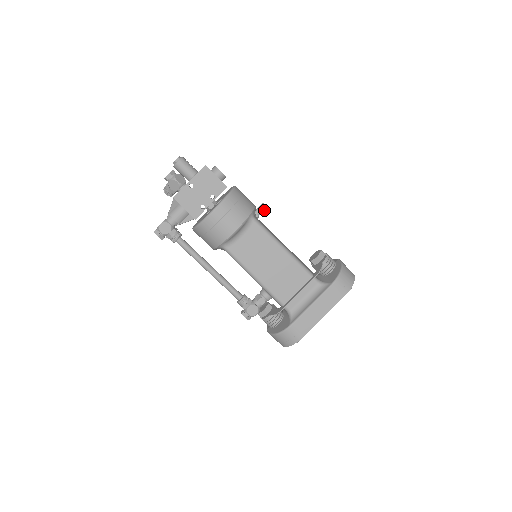
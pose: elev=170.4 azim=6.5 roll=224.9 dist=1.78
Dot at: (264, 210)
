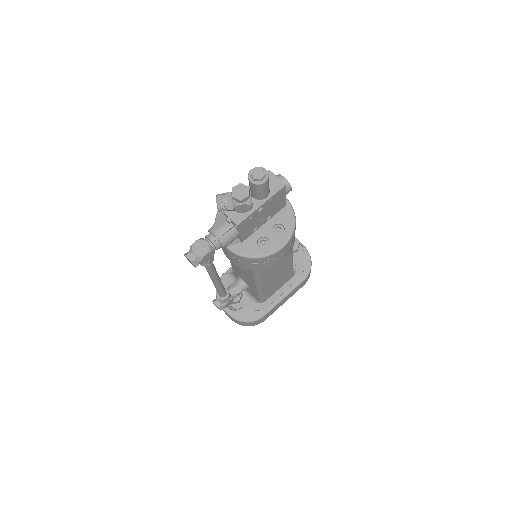
Dot at: occluded
